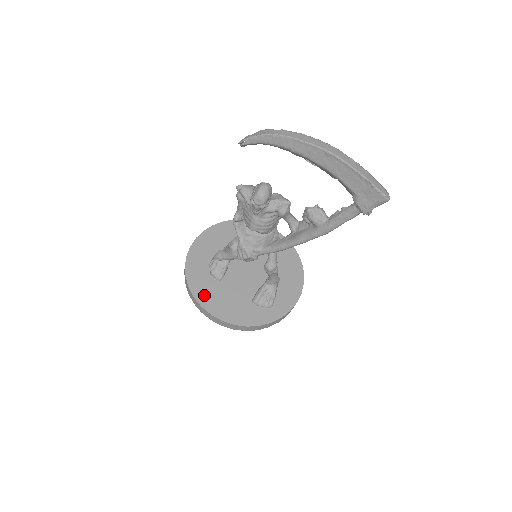
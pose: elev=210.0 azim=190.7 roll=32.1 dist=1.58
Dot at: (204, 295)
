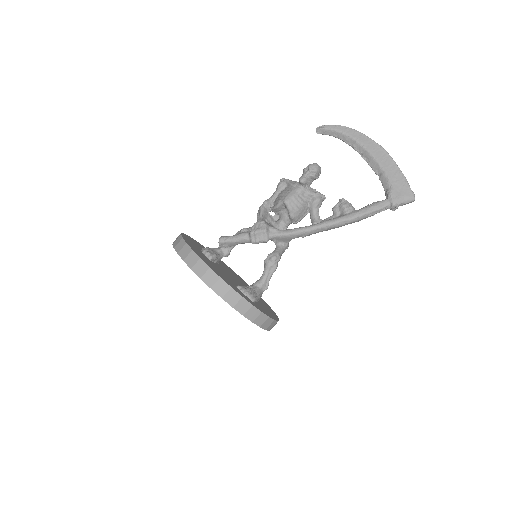
Dot at: (195, 250)
